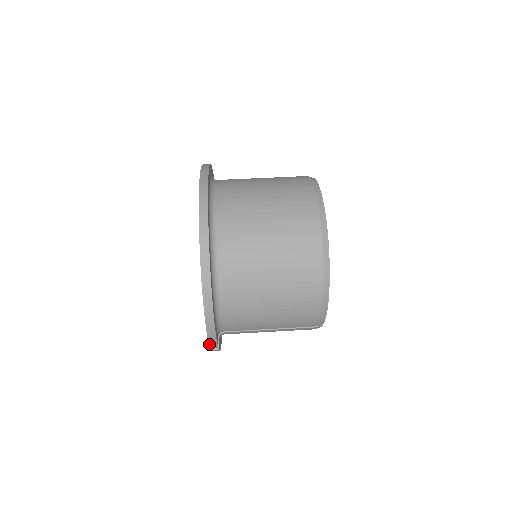
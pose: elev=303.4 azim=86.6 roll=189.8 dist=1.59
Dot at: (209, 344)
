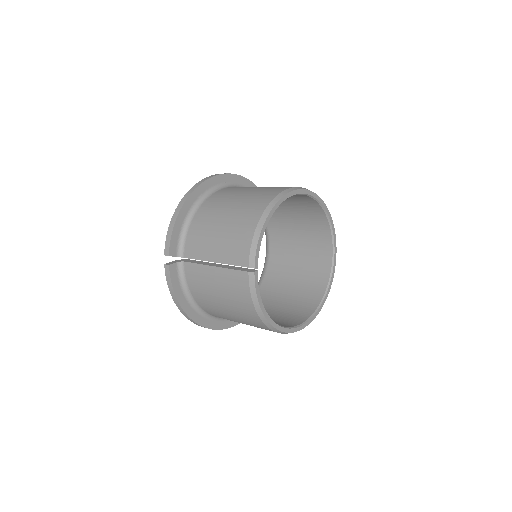
Dot at: (165, 246)
